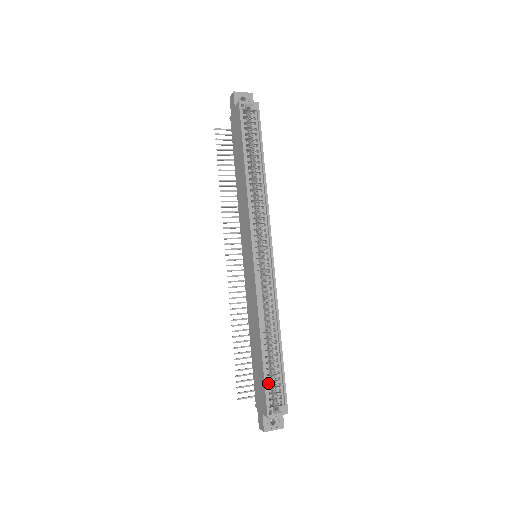
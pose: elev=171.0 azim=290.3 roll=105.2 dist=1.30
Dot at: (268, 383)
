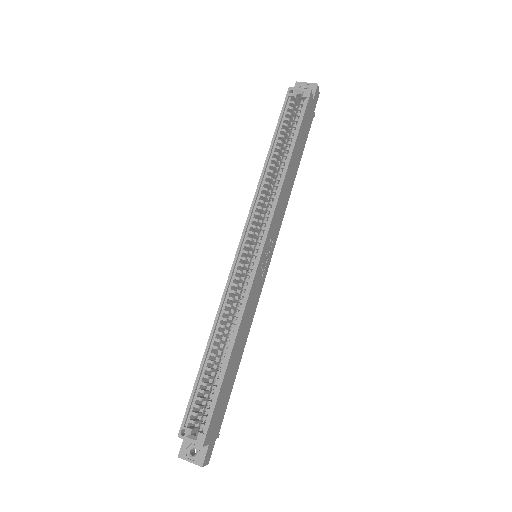
Dot at: (197, 398)
